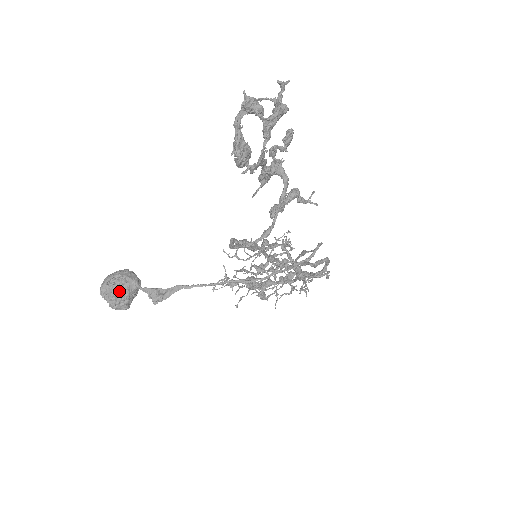
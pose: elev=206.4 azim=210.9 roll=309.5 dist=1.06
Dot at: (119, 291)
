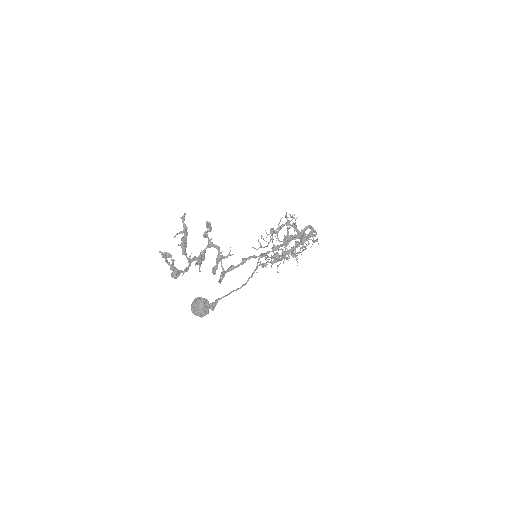
Dot at: (198, 310)
